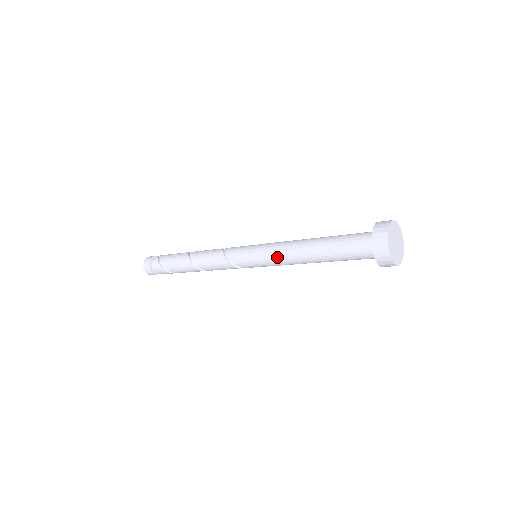
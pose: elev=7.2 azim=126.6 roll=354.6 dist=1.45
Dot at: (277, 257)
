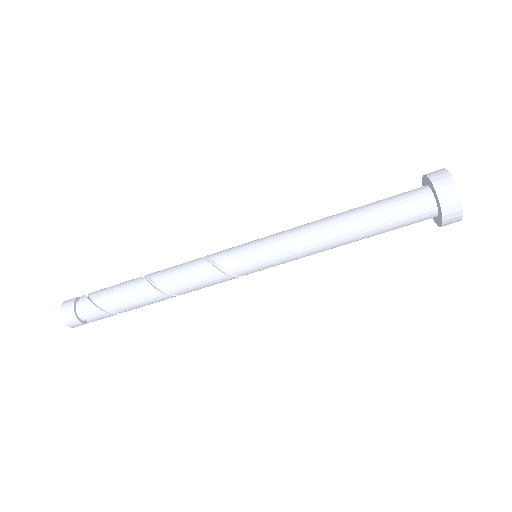
Dot at: (297, 245)
